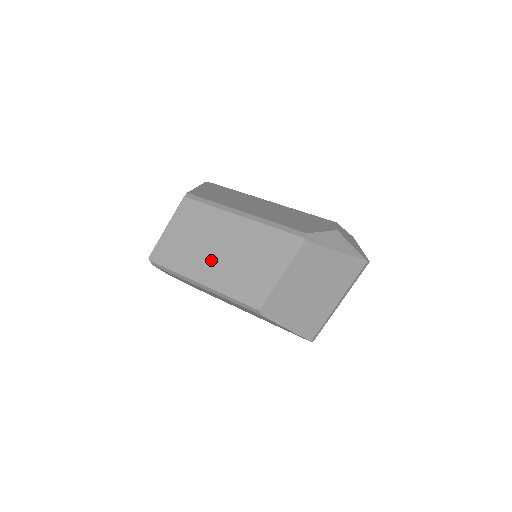
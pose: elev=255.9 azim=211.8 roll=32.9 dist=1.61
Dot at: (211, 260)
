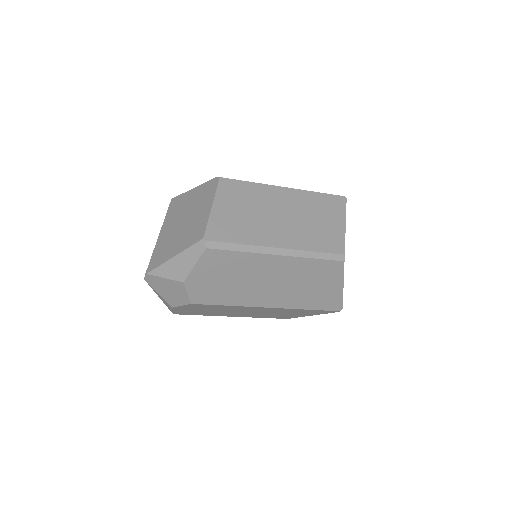
Dot at: (279, 225)
